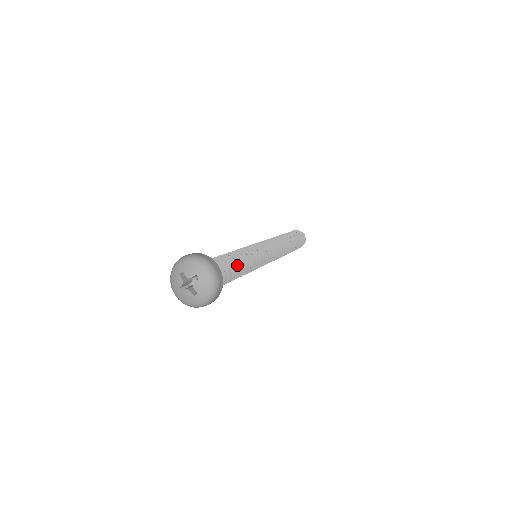
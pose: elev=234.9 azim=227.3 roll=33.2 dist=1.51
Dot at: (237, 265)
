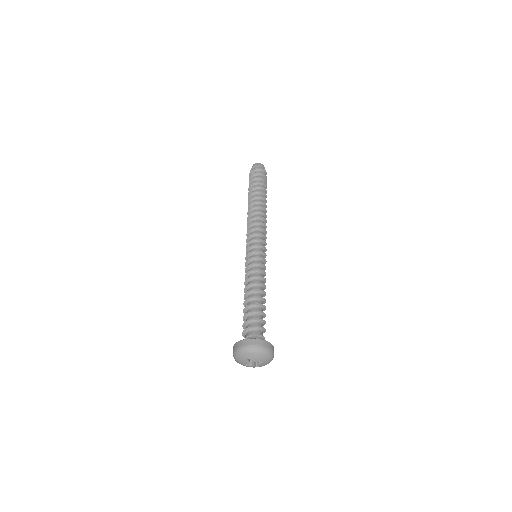
Dot at: (265, 308)
